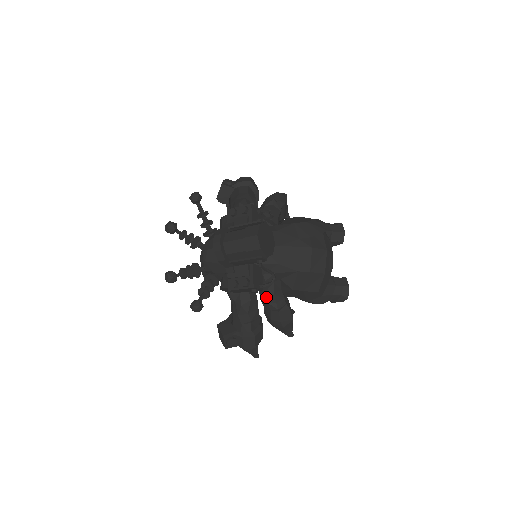
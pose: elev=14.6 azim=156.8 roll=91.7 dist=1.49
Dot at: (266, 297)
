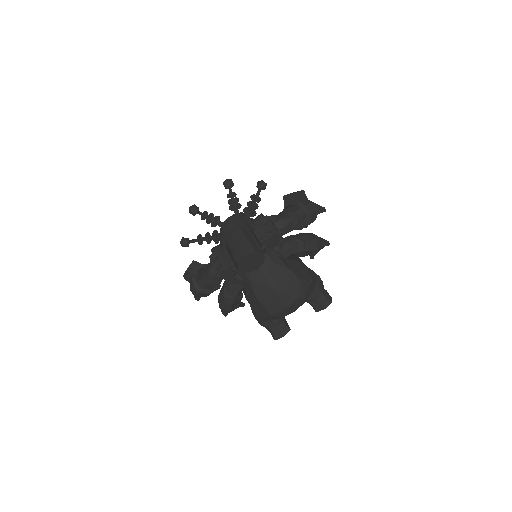
Dot at: (227, 284)
